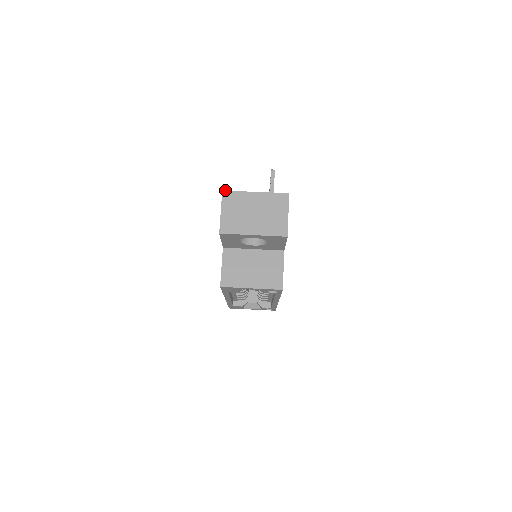
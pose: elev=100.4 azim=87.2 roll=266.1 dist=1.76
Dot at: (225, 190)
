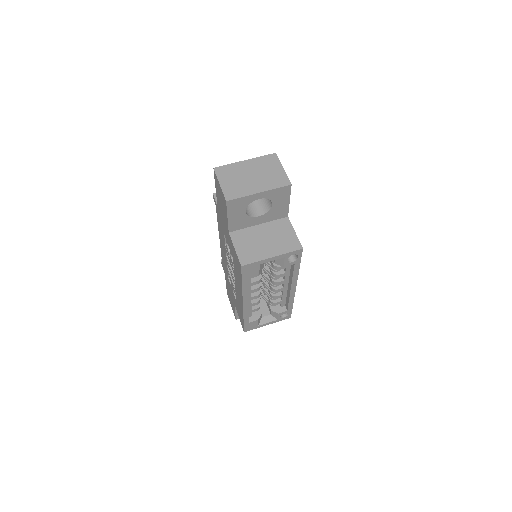
Dot at: (216, 167)
